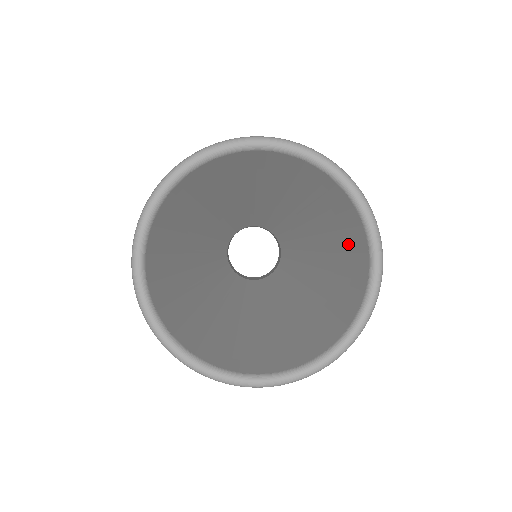
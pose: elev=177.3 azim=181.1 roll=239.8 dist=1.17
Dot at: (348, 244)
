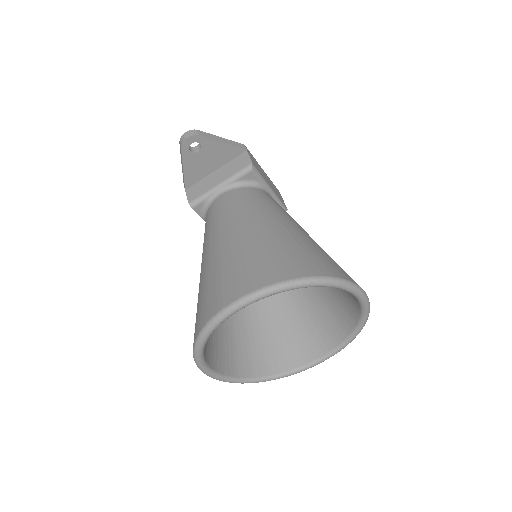
Dot at: (342, 292)
